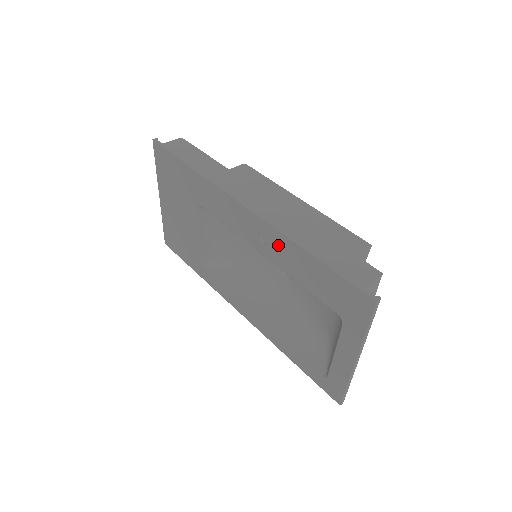
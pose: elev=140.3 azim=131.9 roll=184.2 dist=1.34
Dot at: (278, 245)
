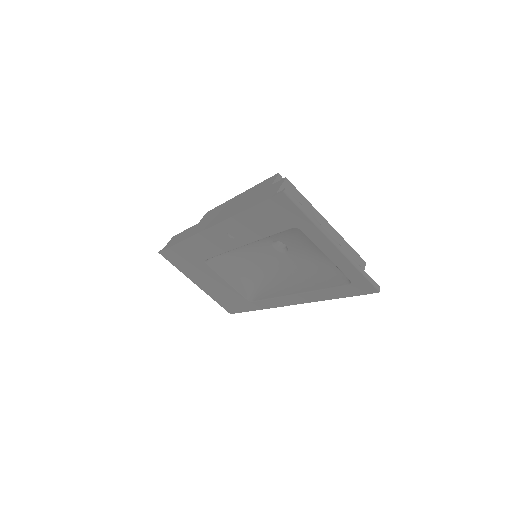
Dot at: (236, 228)
